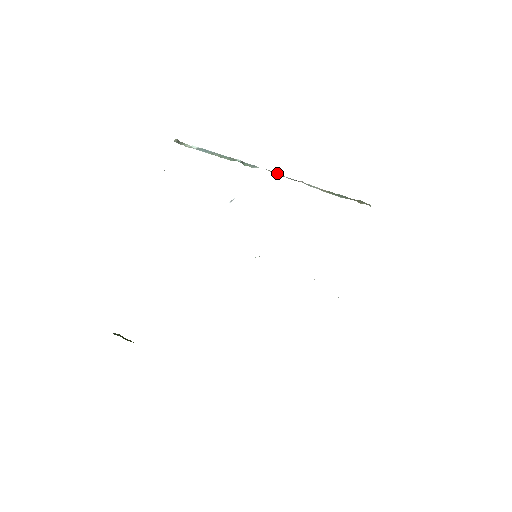
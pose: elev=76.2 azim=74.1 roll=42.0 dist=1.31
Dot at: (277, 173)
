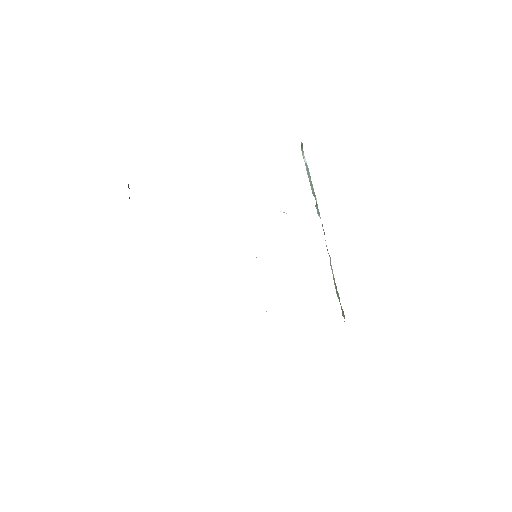
Dot at: occluded
